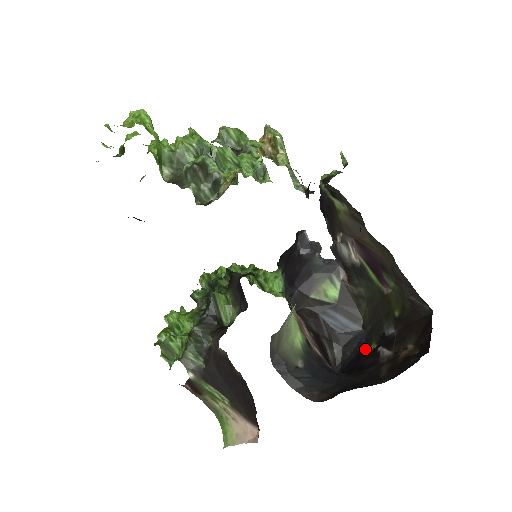
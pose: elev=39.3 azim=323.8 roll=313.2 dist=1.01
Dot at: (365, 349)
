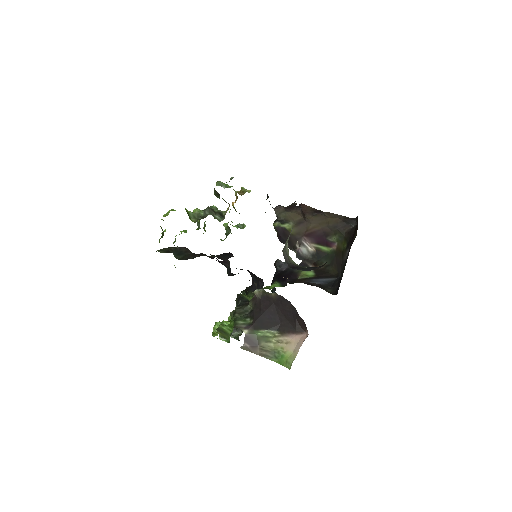
Dot at: (342, 274)
